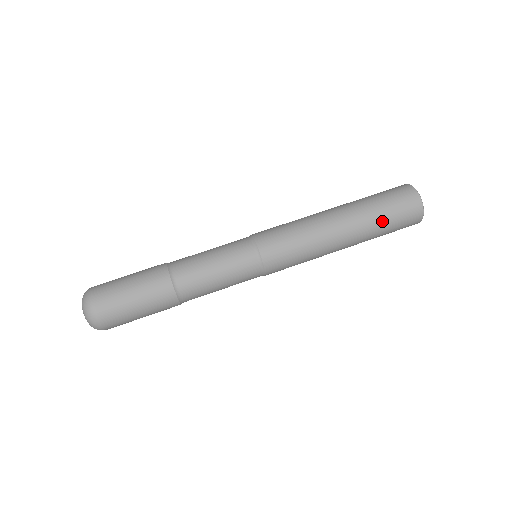
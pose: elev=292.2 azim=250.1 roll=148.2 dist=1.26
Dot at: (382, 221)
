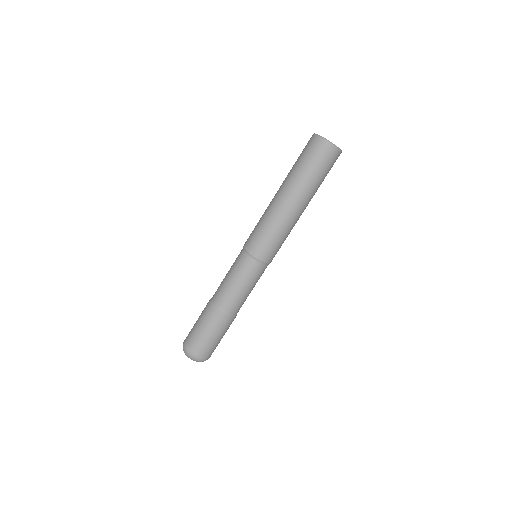
Dot at: occluded
